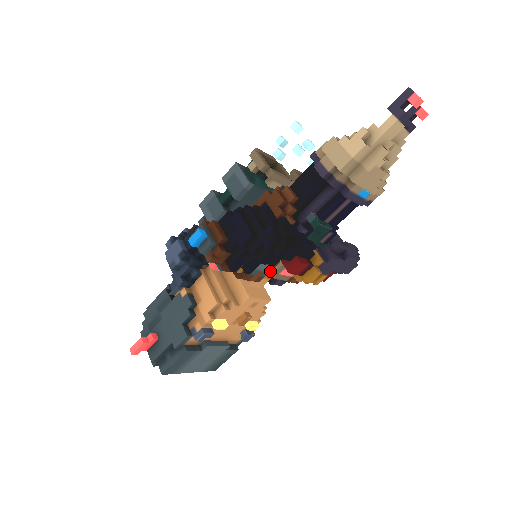
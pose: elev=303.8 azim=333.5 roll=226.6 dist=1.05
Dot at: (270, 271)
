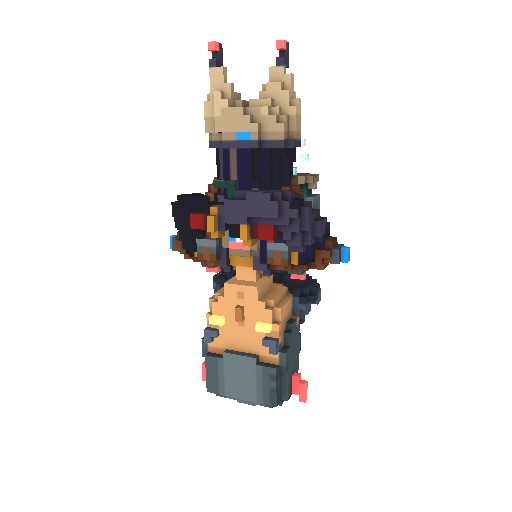
Dot at: (216, 246)
